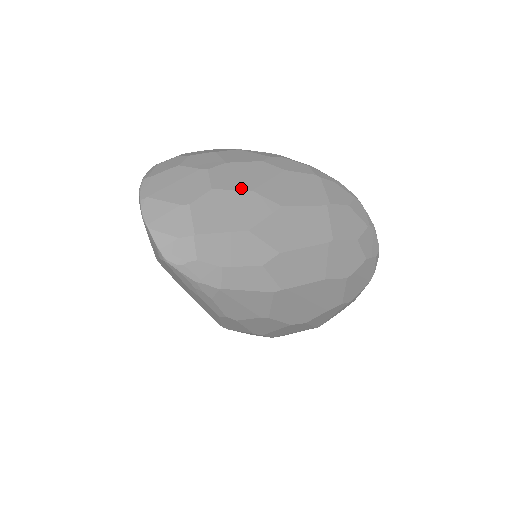
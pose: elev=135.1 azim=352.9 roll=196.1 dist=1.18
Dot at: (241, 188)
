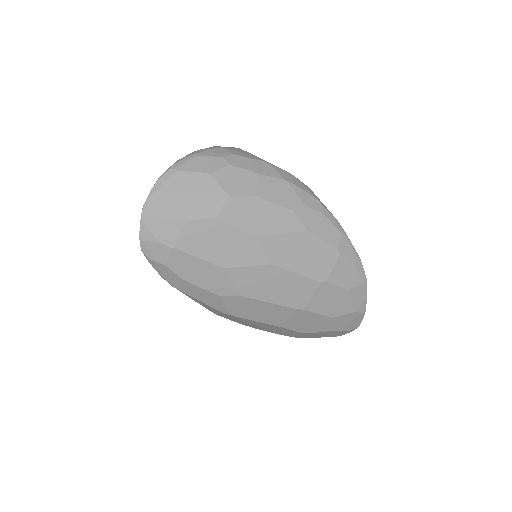
Dot at: (246, 230)
